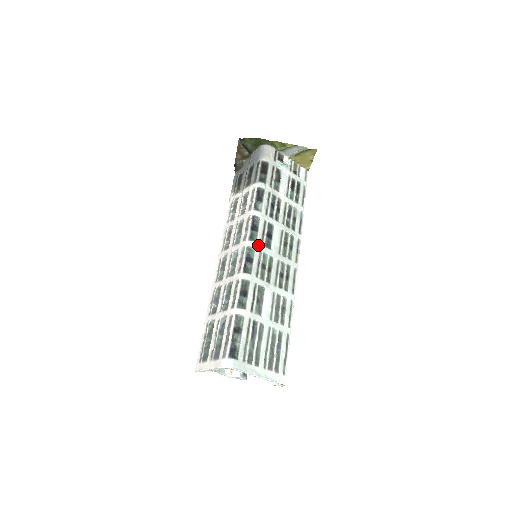
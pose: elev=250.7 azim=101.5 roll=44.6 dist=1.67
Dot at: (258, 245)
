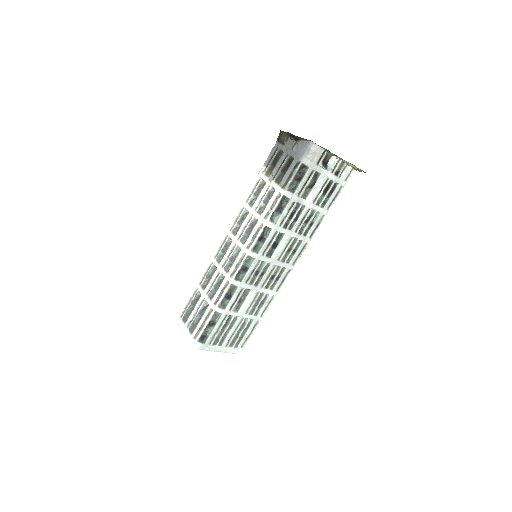
Dot at: (259, 256)
